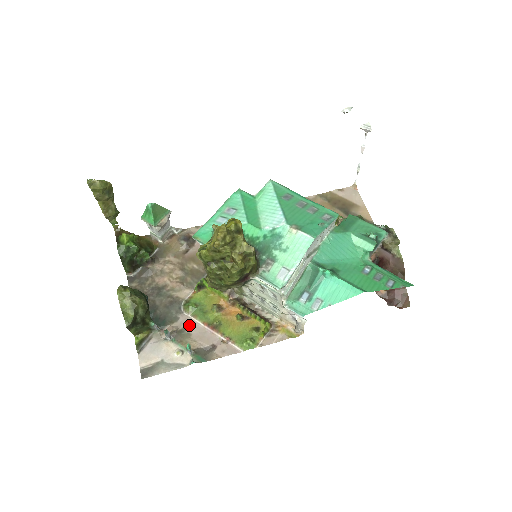
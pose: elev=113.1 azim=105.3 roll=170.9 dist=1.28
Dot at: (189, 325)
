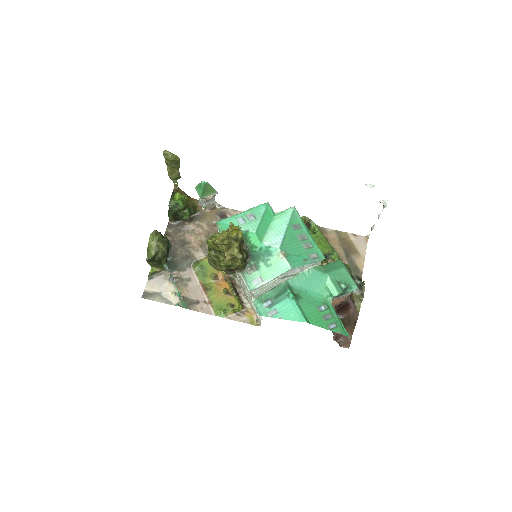
Dot at: (190, 278)
